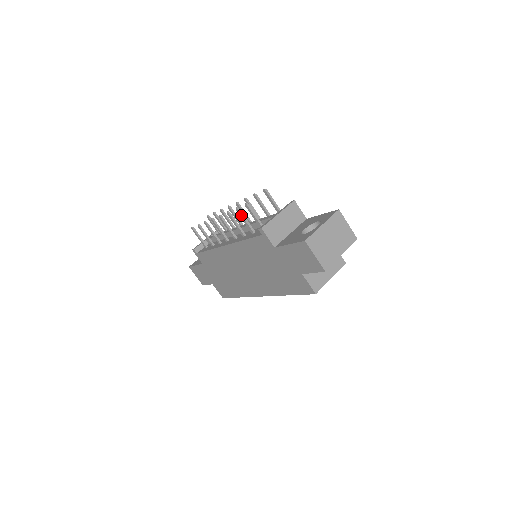
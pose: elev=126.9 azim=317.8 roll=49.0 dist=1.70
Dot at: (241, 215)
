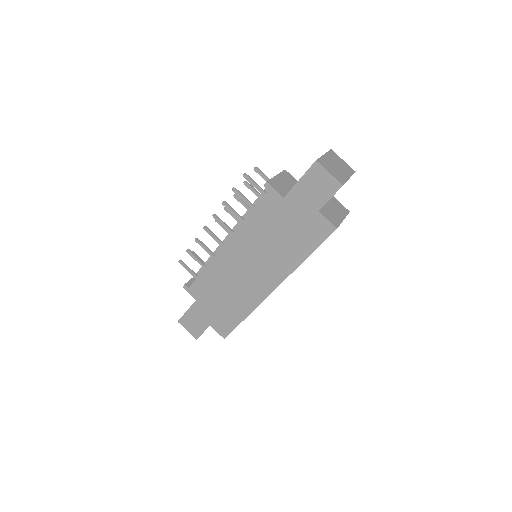
Dot at: (239, 193)
